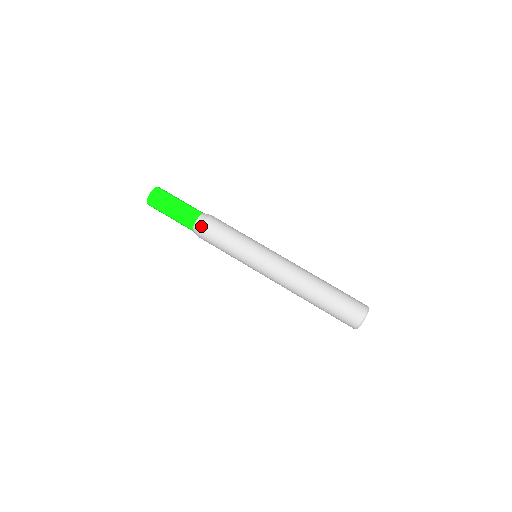
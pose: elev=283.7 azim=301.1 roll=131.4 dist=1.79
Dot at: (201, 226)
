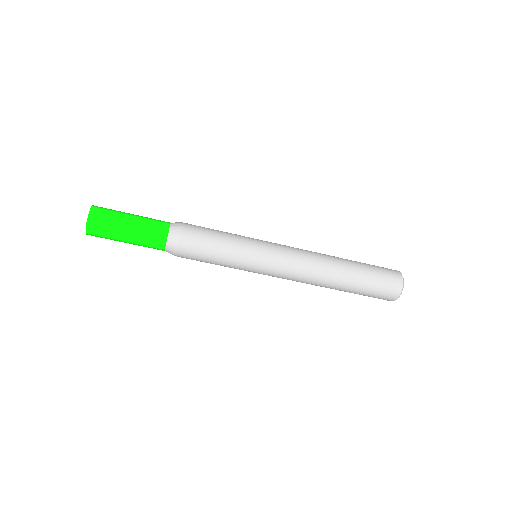
Dot at: (177, 242)
